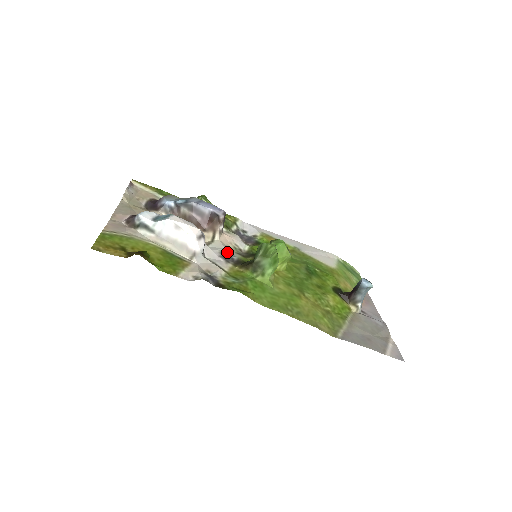
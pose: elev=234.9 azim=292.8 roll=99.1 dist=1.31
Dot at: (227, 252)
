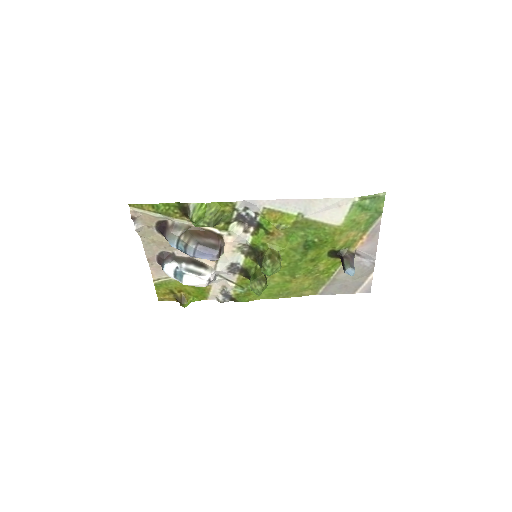
Dot at: (232, 264)
